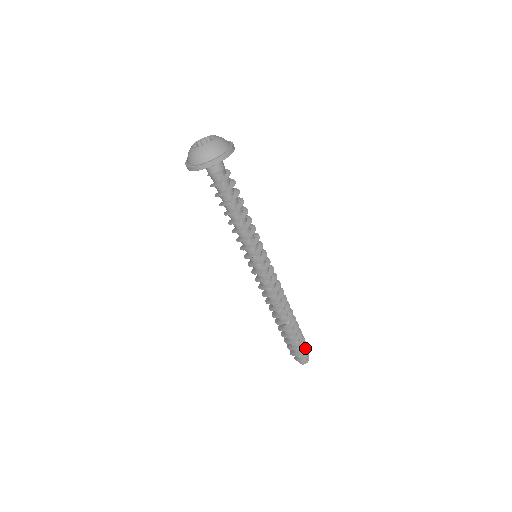
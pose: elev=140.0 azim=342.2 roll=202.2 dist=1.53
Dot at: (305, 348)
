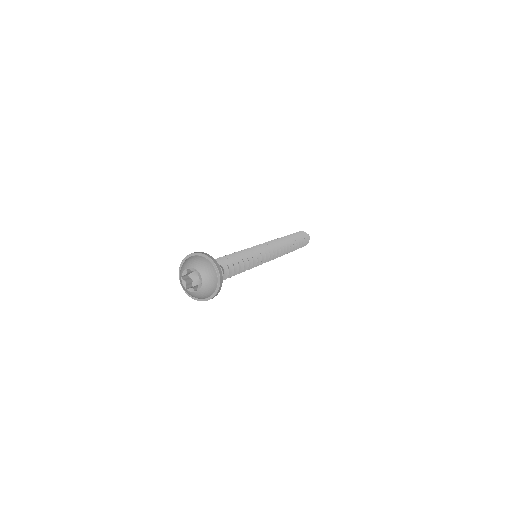
Dot at: (306, 239)
